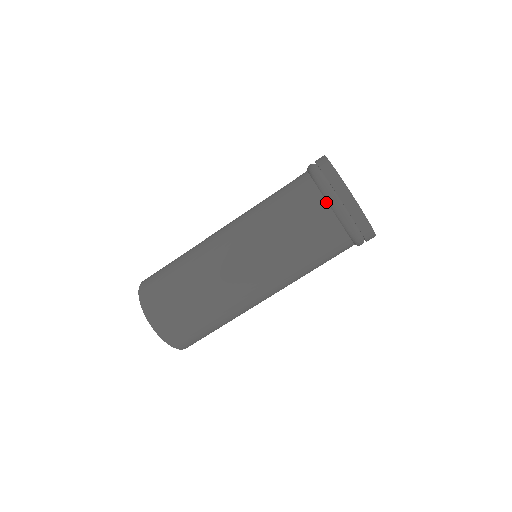
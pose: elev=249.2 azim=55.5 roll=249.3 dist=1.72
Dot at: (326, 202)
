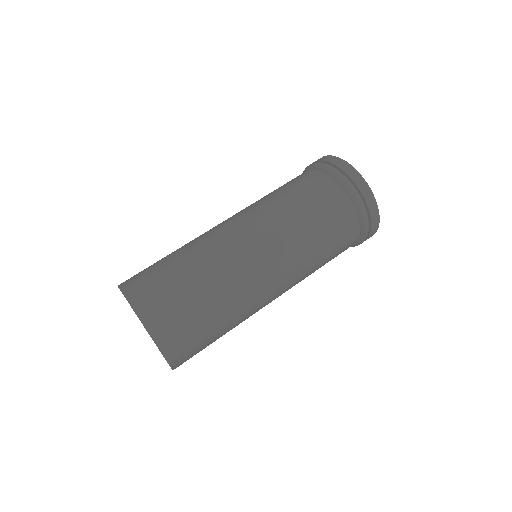
Dot at: (339, 185)
